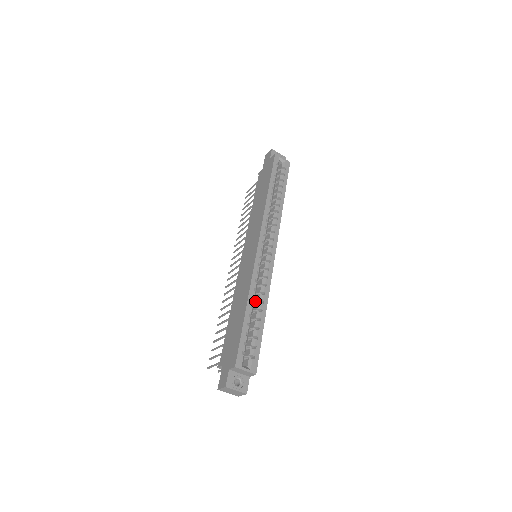
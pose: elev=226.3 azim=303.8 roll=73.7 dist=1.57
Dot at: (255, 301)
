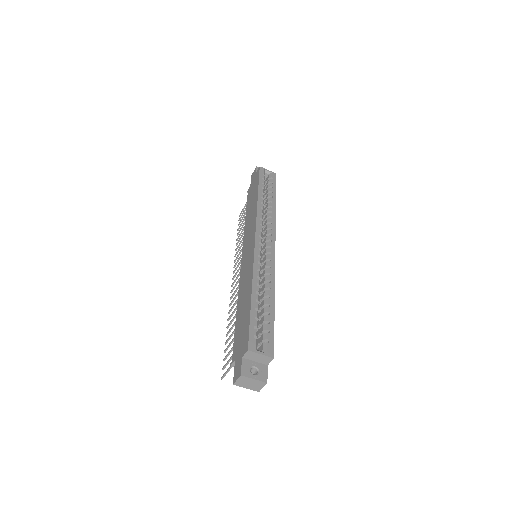
Dot at: (261, 291)
